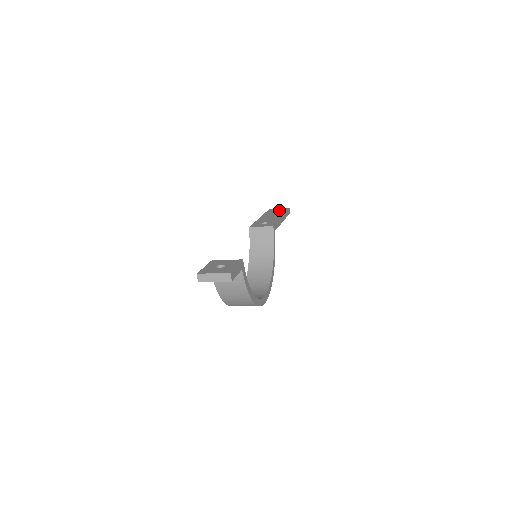
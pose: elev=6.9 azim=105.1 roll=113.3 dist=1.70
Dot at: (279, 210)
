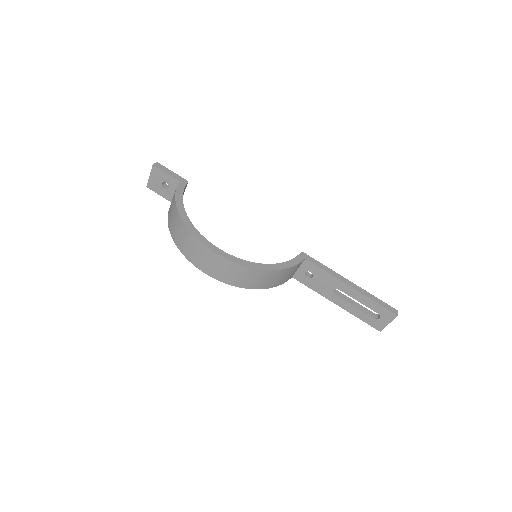
Dot at: occluded
